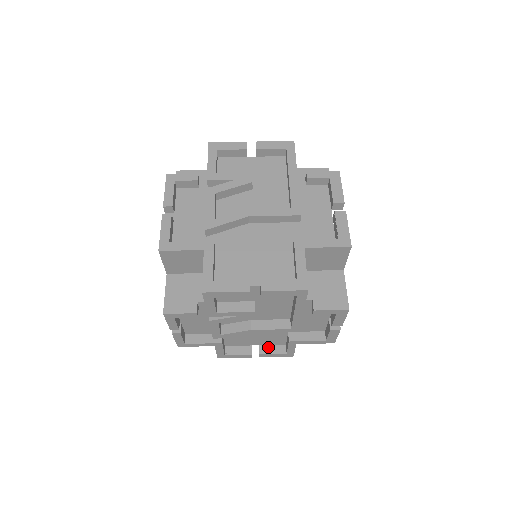
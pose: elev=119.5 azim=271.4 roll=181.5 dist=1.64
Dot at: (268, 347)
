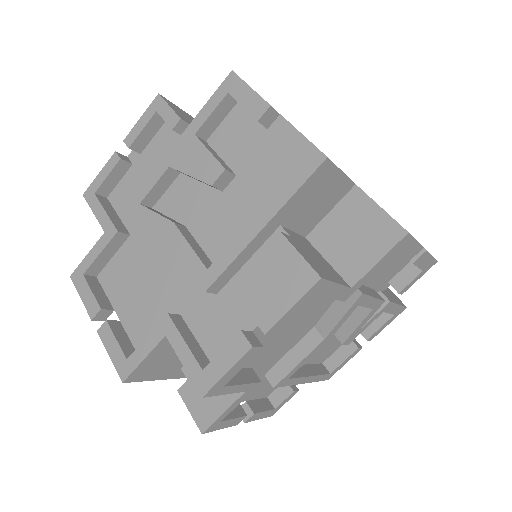
Dot at: occluded
